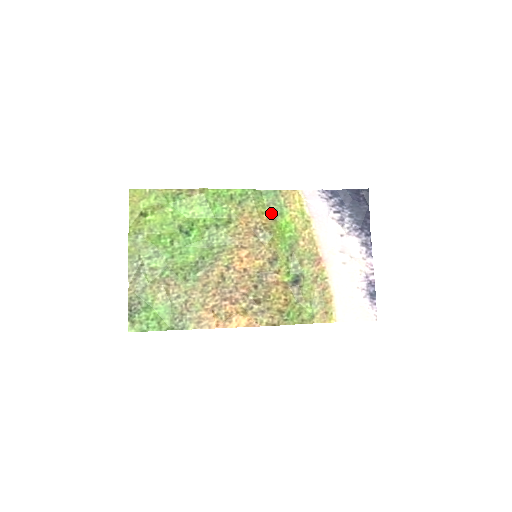
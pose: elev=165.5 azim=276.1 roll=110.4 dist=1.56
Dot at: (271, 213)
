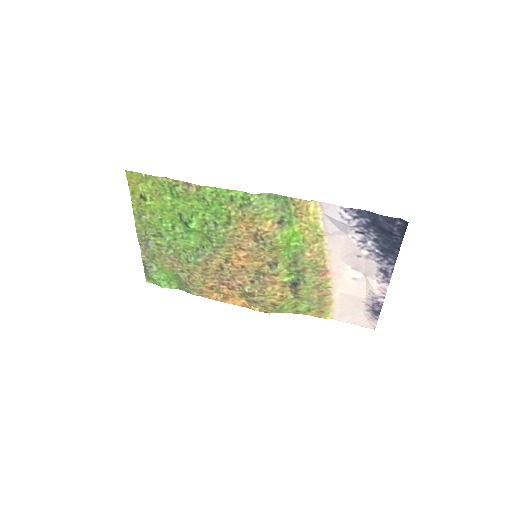
Dot at: (278, 219)
